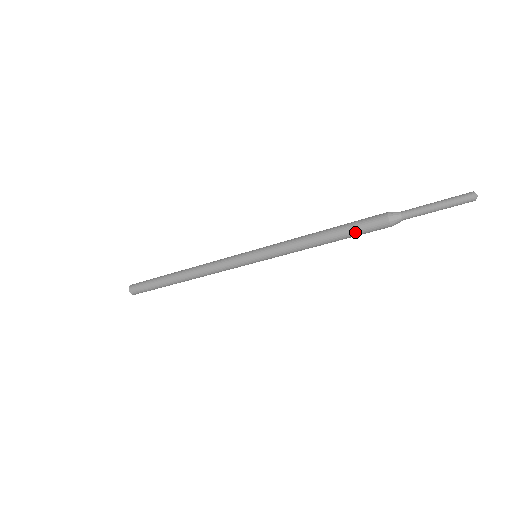
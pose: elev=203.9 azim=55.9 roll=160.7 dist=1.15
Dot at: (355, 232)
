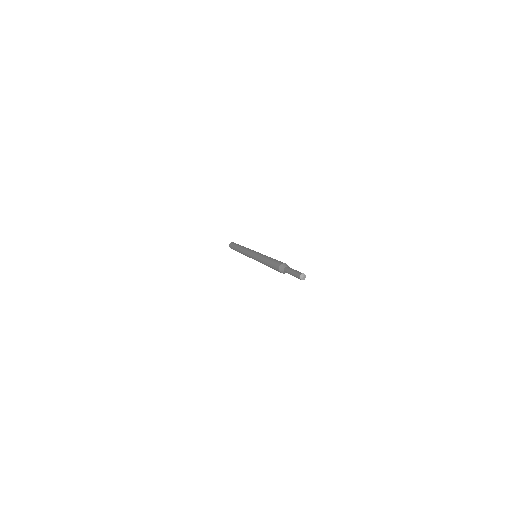
Dot at: occluded
